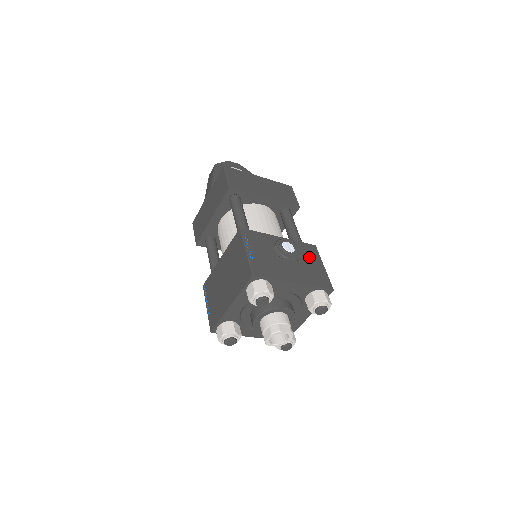
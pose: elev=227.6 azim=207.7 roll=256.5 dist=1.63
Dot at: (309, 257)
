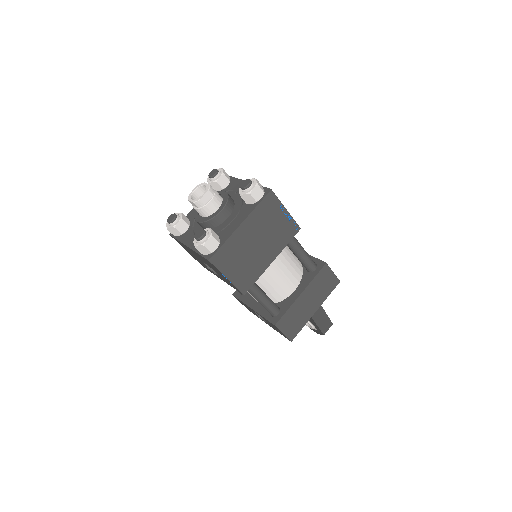
Dot at: occluded
